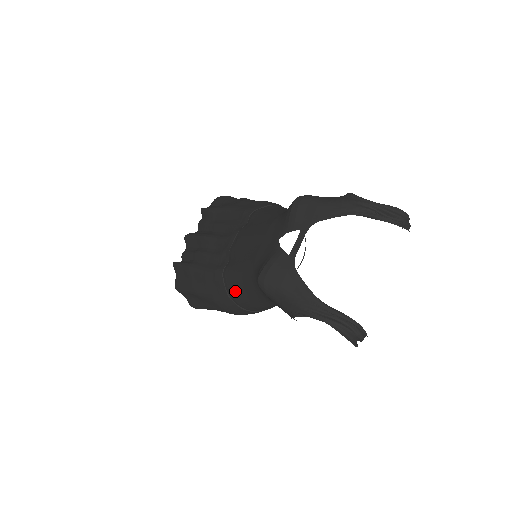
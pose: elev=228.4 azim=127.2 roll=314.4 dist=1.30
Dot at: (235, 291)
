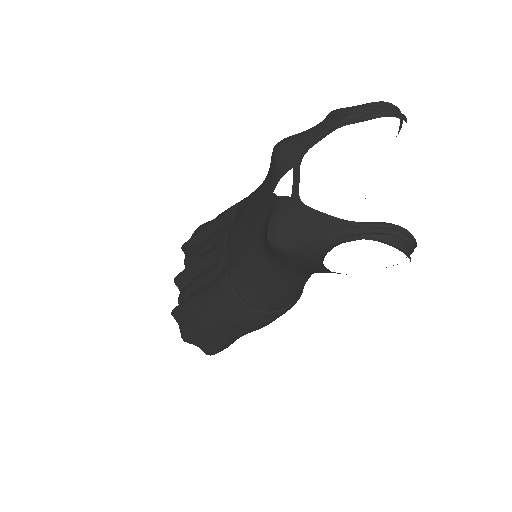
Dot at: (248, 290)
